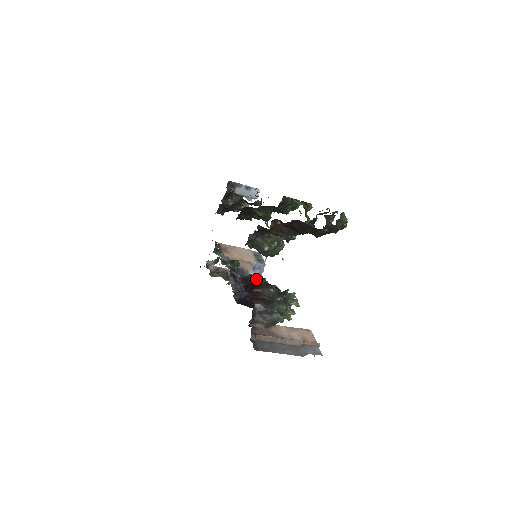
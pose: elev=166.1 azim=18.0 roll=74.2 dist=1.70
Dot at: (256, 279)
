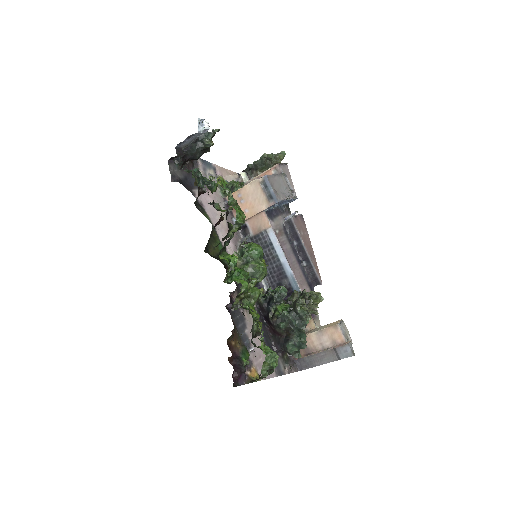
Dot at: (267, 307)
